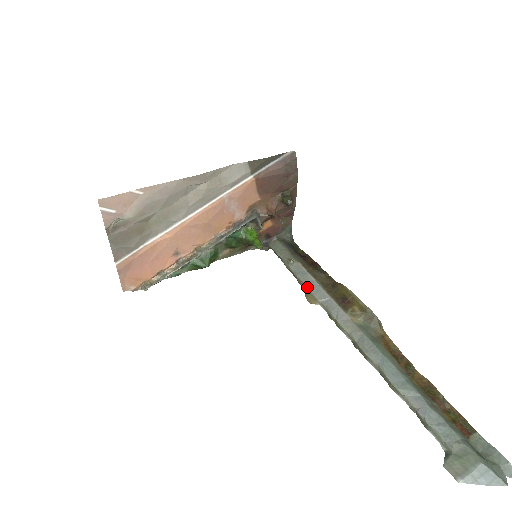
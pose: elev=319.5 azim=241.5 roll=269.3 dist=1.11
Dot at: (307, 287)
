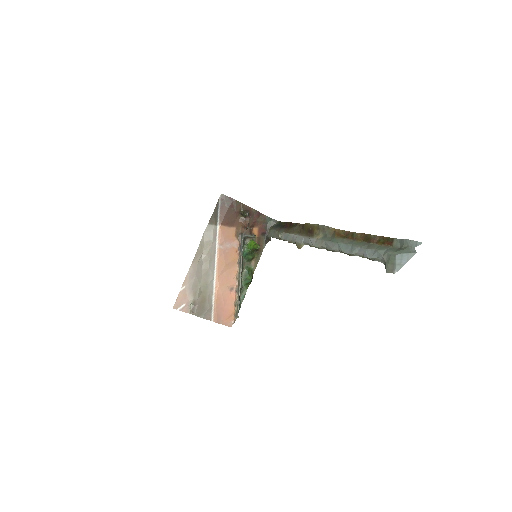
Dot at: (294, 242)
